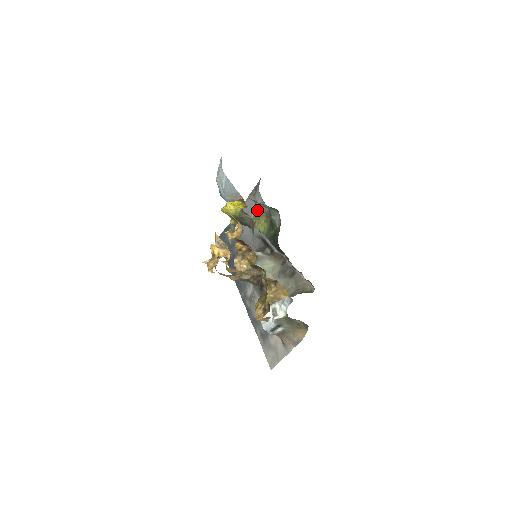
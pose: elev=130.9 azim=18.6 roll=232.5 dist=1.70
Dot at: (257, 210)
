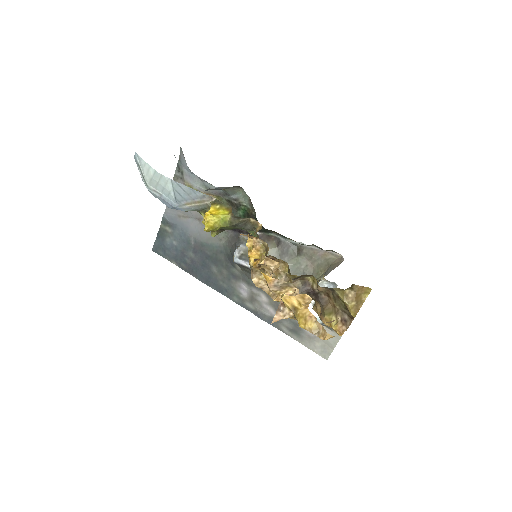
Dot at: occluded
